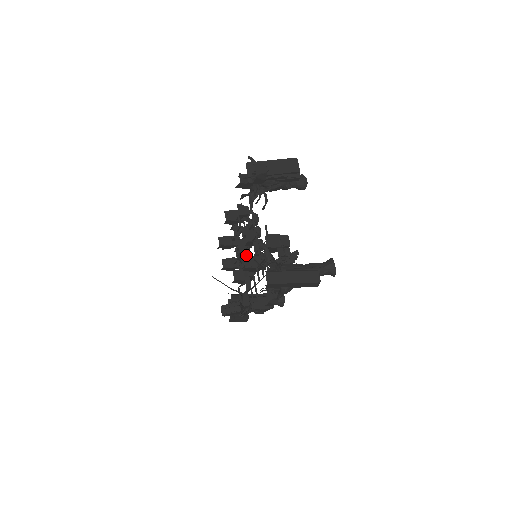
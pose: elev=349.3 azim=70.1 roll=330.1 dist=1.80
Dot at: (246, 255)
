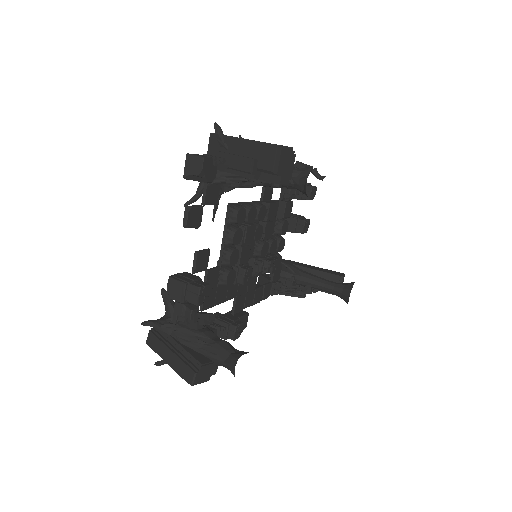
Dot at: (255, 245)
